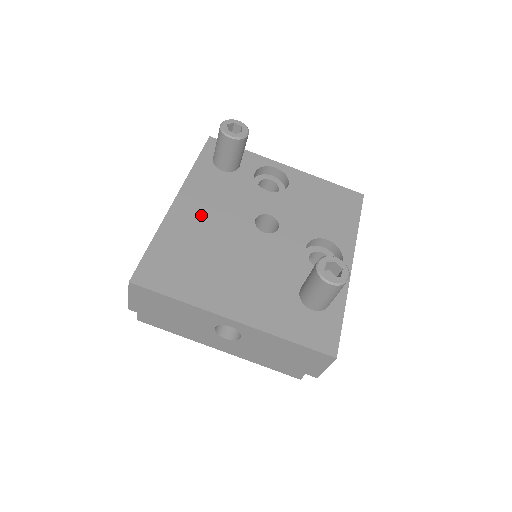
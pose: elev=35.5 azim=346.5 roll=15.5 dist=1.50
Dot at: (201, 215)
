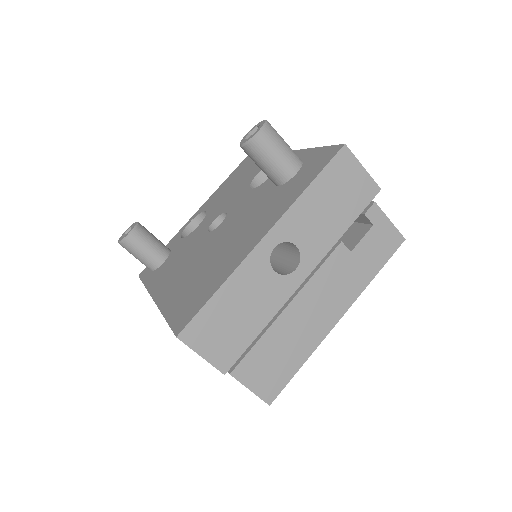
Dot at: (177, 276)
